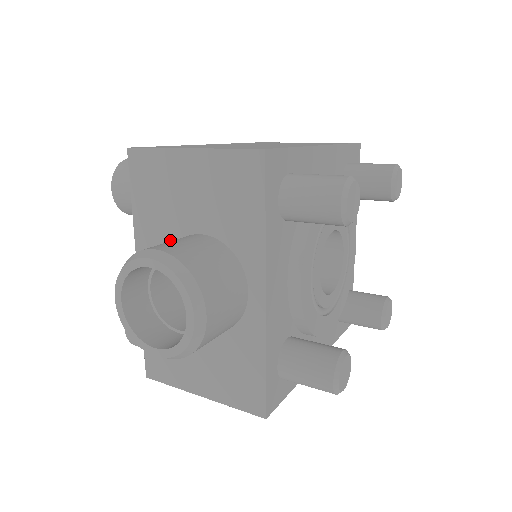
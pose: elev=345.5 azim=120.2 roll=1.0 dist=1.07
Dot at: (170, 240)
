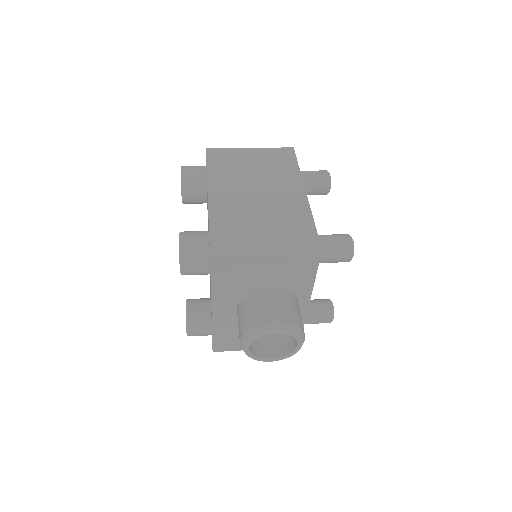
Dot at: (243, 293)
